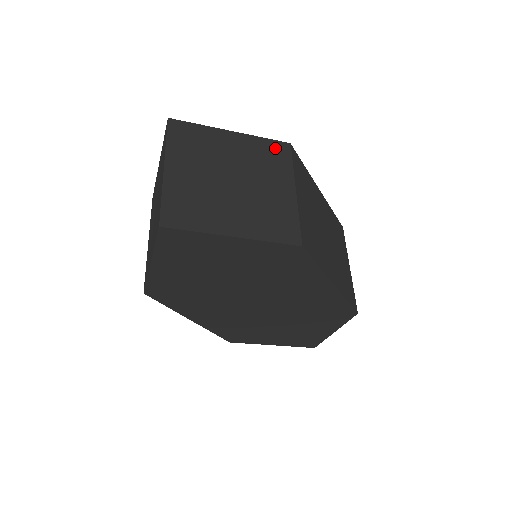
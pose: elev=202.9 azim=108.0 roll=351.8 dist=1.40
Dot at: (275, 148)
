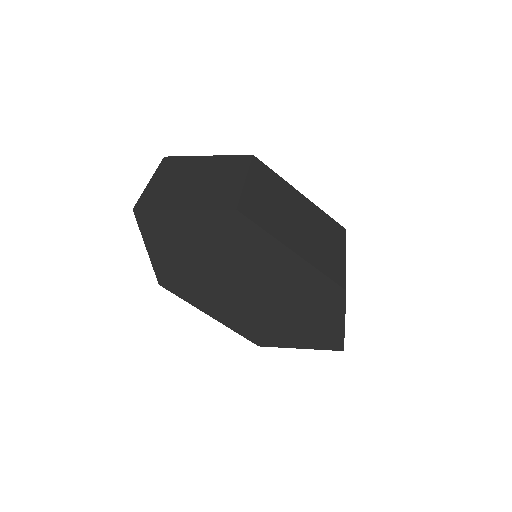
Dot at: (238, 159)
